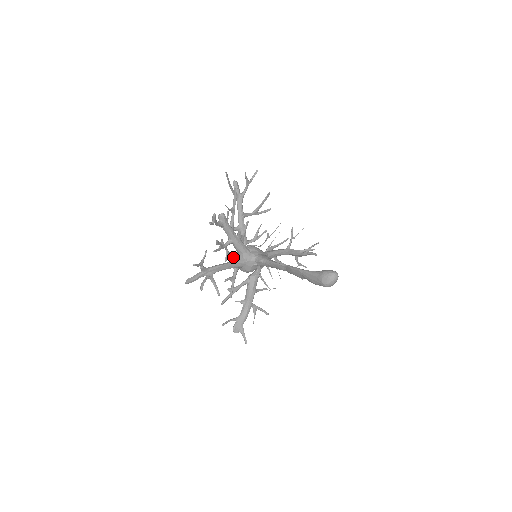
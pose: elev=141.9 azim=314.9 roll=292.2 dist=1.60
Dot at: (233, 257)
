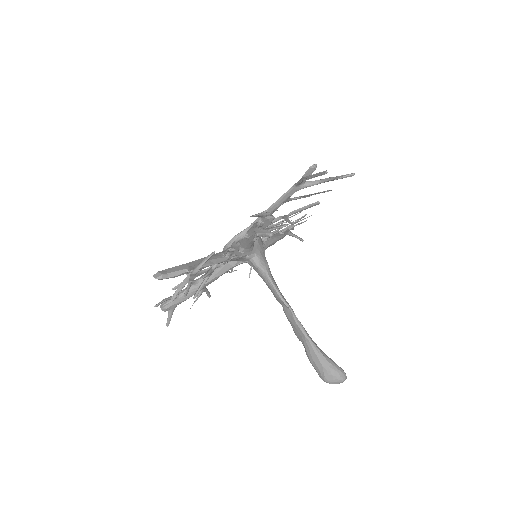
Dot at: occluded
